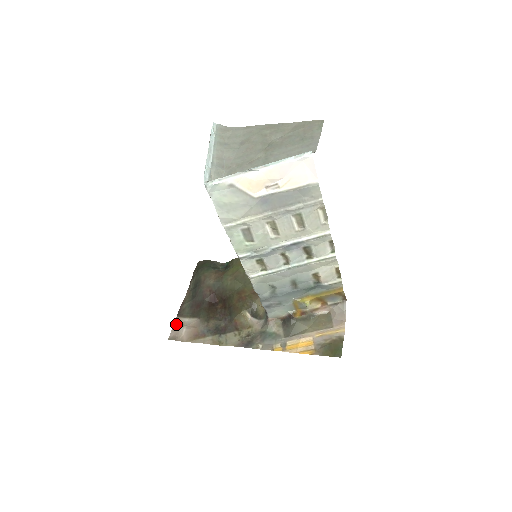
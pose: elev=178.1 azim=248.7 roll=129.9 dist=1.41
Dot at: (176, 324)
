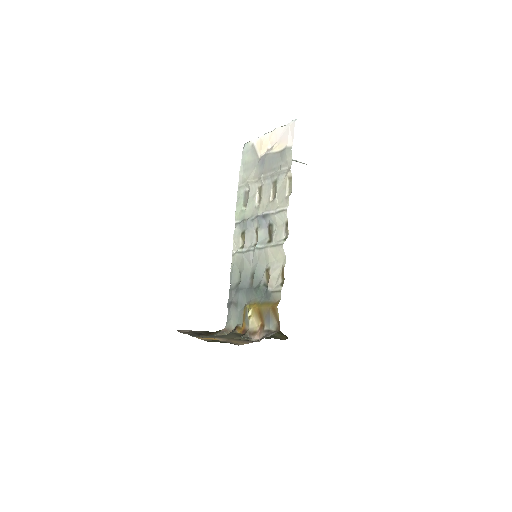
Dot at: occluded
